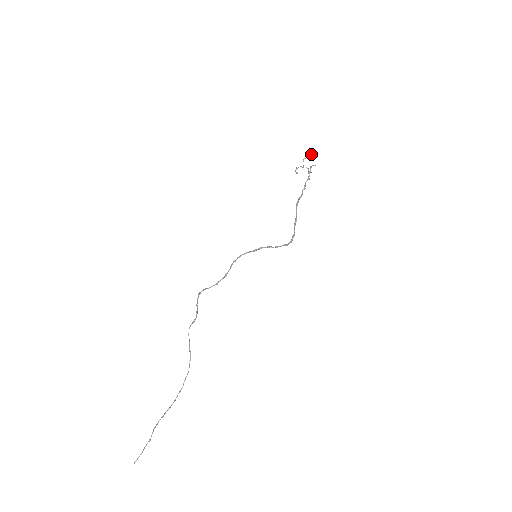
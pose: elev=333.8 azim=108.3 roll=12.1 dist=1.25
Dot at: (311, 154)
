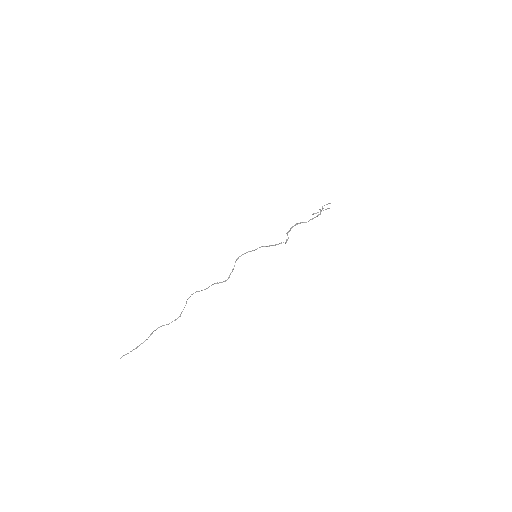
Dot at: (329, 203)
